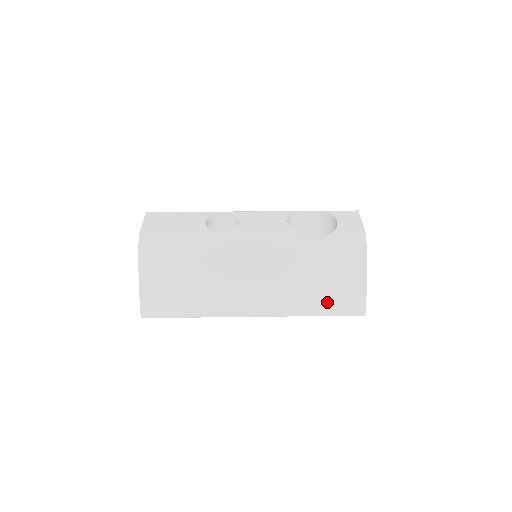
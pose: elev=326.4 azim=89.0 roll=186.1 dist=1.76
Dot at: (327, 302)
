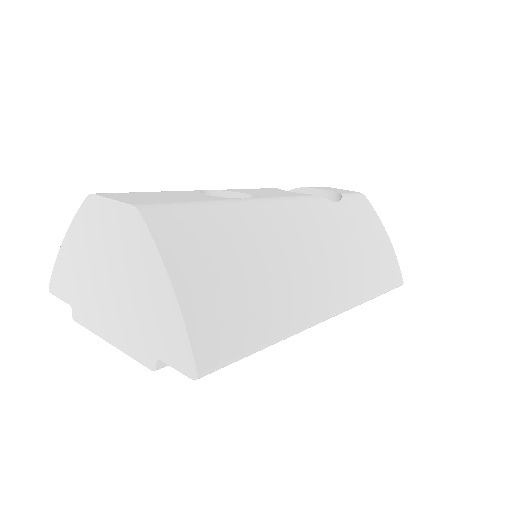
Dot at: (378, 274)
